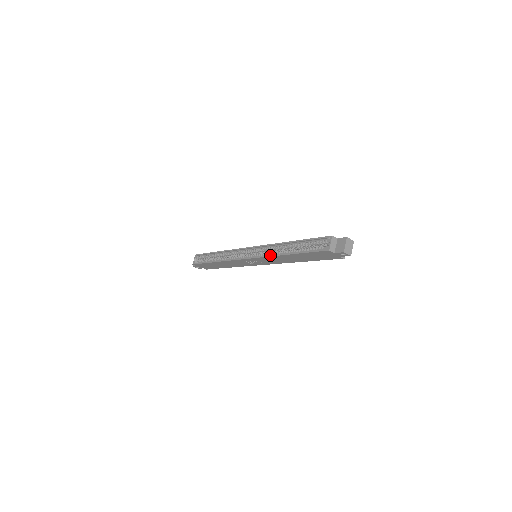
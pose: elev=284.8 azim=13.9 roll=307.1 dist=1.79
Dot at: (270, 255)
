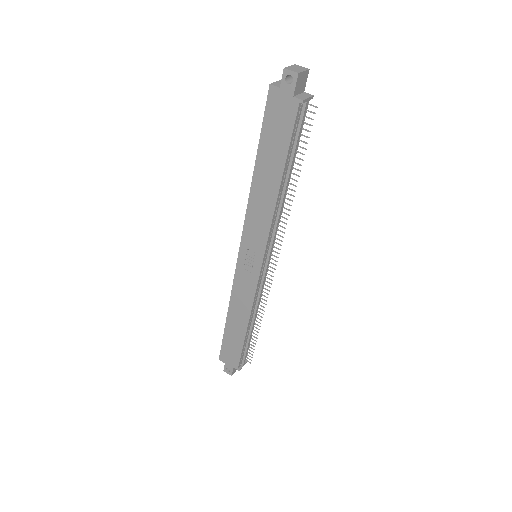
Dot at: (247, 205)
